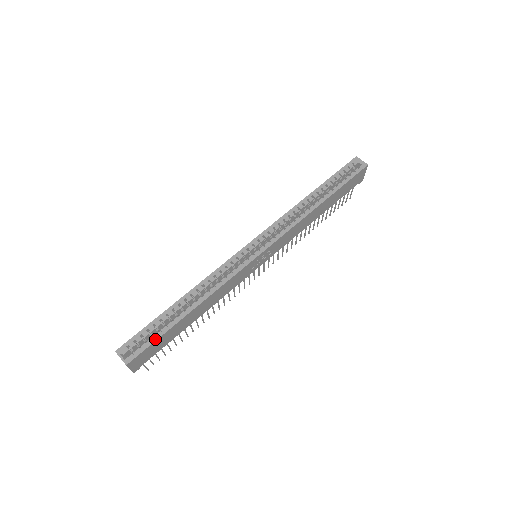
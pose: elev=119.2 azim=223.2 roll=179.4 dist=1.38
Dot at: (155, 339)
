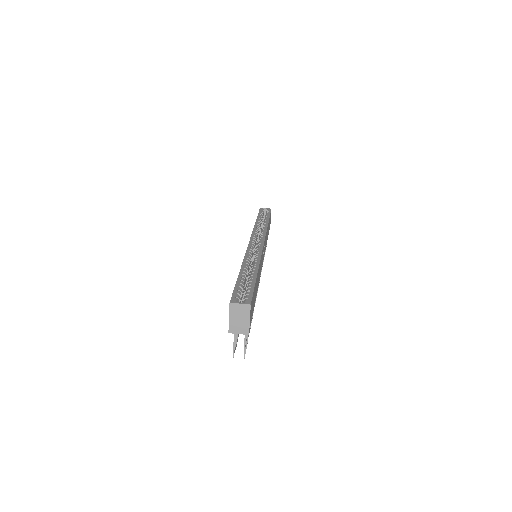
Dot at: (252, 288)
